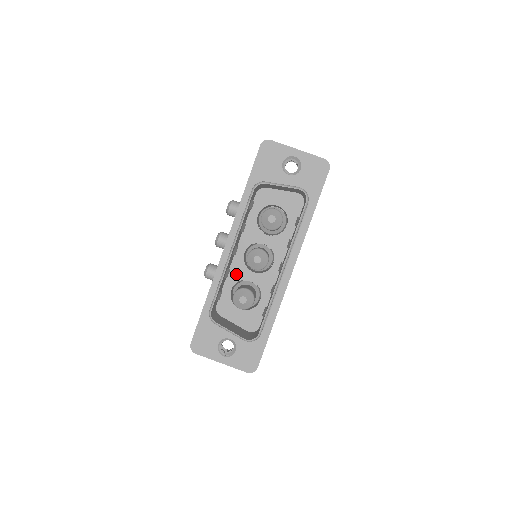
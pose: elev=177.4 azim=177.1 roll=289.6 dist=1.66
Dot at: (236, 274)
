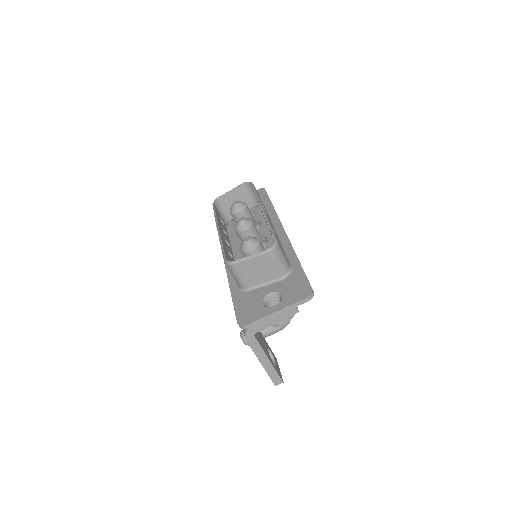
Dot at: occluded
